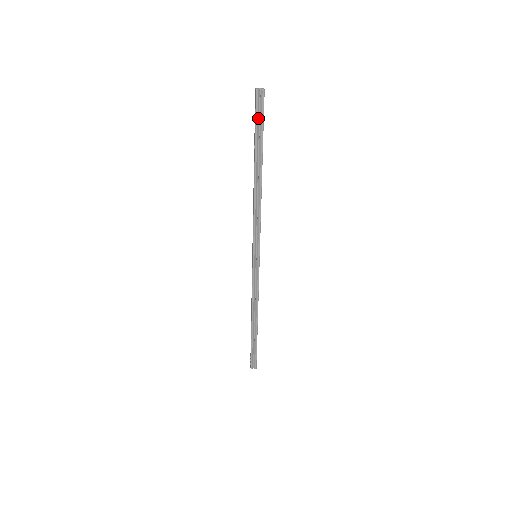
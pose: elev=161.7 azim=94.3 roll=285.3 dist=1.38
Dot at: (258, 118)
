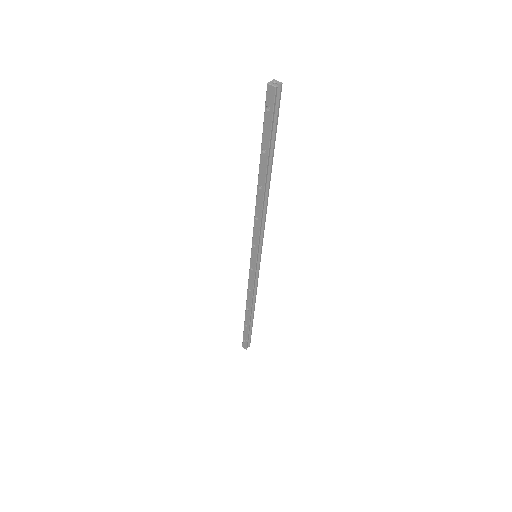
Dot at: (273, 119)
